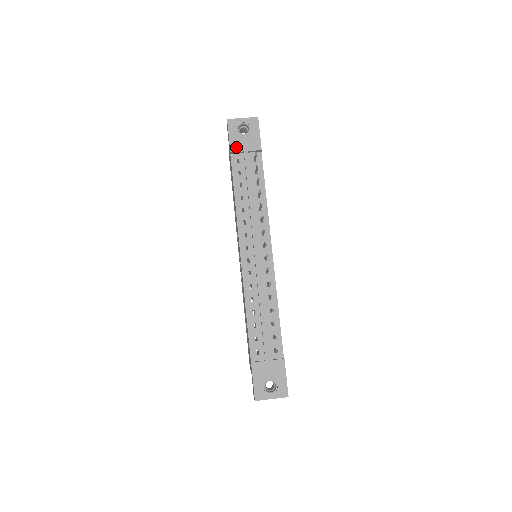
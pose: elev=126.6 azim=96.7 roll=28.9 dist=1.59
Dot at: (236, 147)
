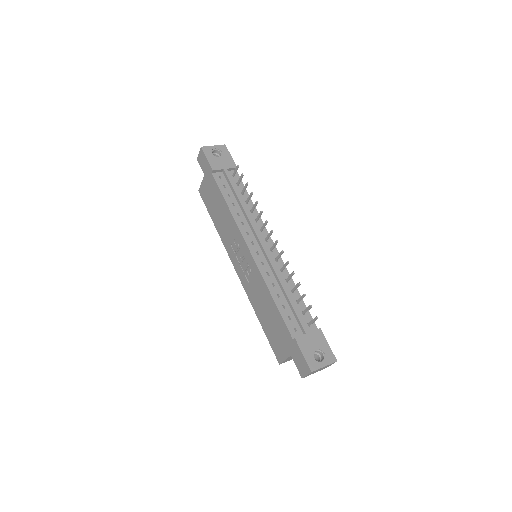
Dot at: (216, 166)
